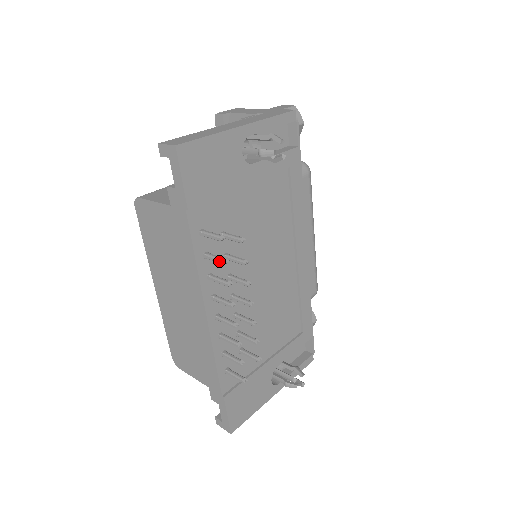
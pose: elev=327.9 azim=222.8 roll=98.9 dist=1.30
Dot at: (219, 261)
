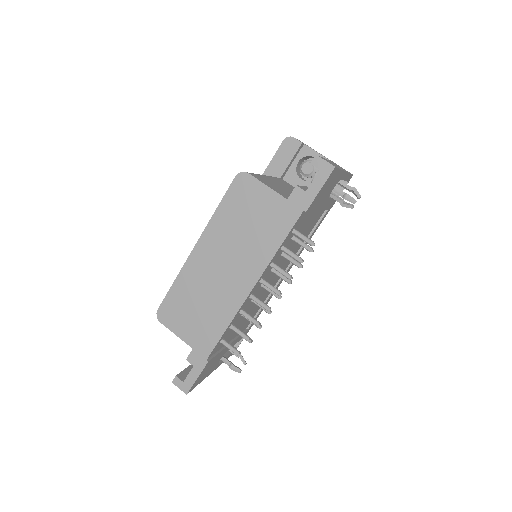
Dot at: (297, 258)
